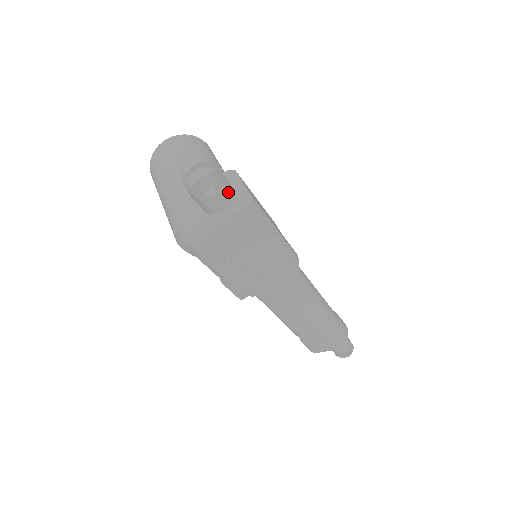
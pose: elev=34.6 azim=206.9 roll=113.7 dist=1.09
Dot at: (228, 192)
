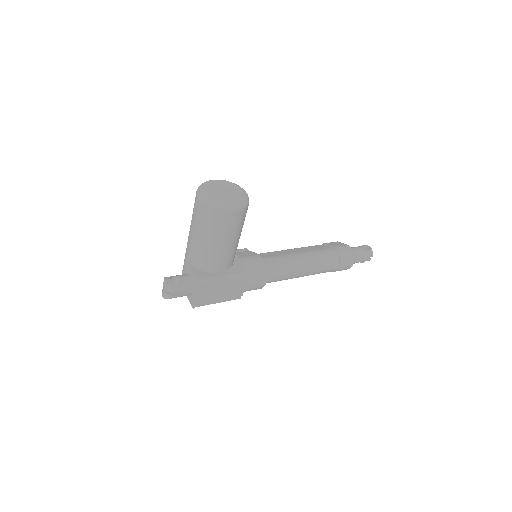
Dot at: occluded
